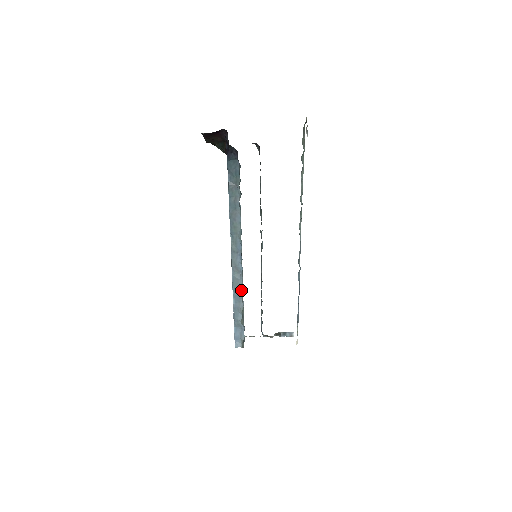
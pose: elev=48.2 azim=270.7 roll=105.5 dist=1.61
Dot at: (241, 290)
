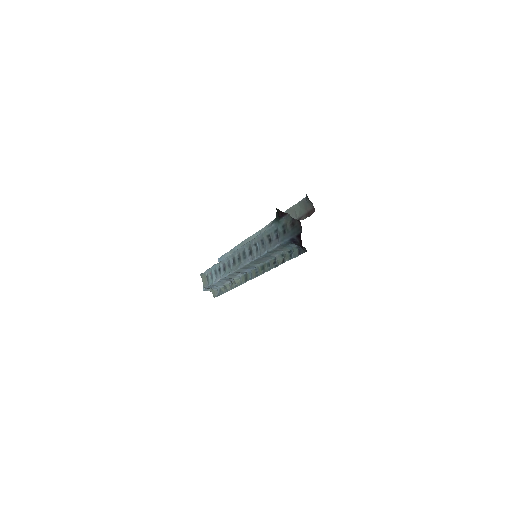
Dot at: (235, 282)
